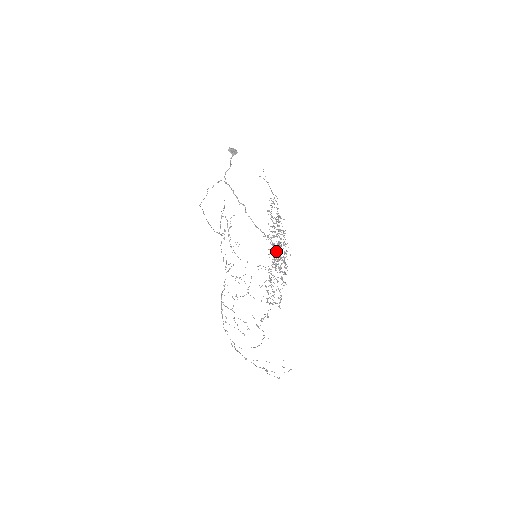
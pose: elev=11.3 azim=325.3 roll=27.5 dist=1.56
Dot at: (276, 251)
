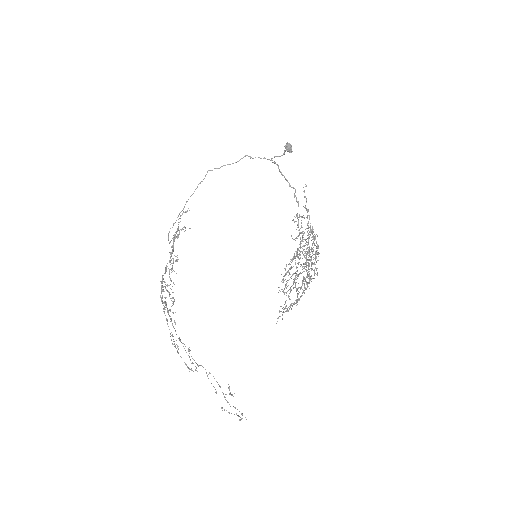
Dot at: occluded
